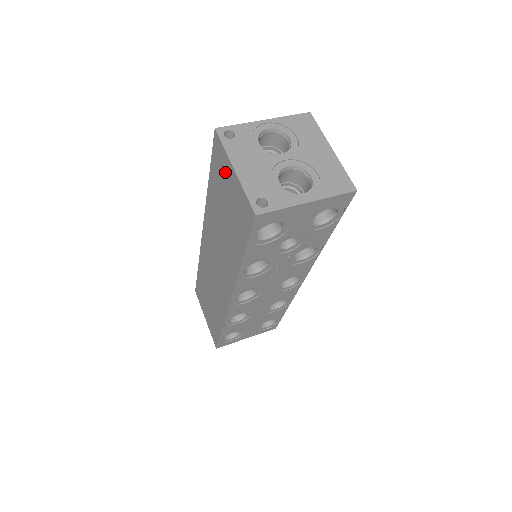
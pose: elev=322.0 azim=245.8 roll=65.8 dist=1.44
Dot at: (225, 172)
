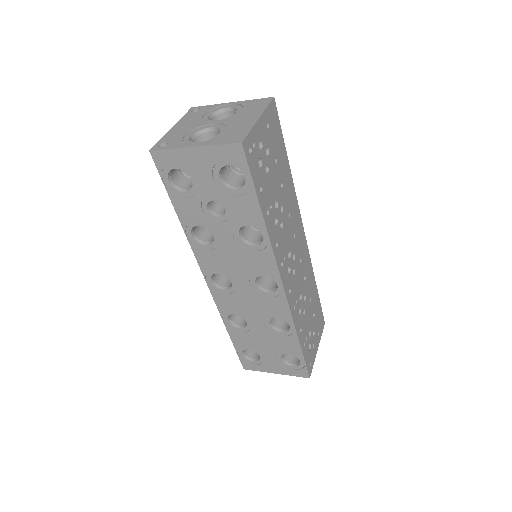
Dot at: occluded
